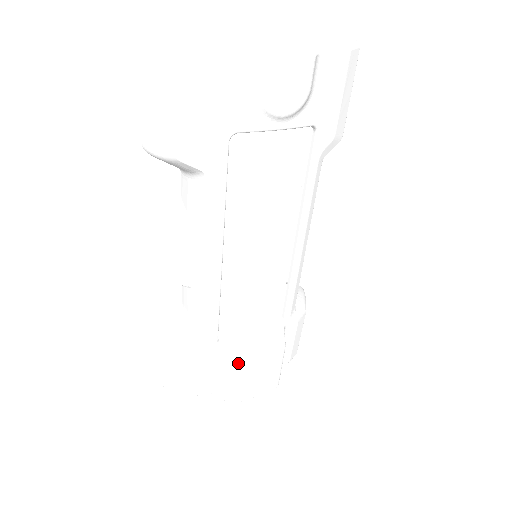
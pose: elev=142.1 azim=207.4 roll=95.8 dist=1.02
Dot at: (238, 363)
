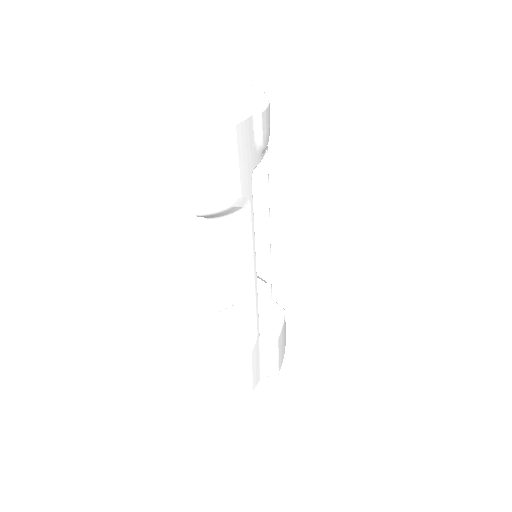
Dot at: (278, 337)
